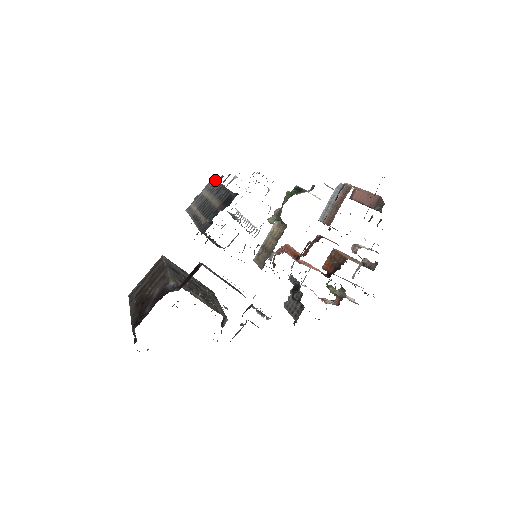
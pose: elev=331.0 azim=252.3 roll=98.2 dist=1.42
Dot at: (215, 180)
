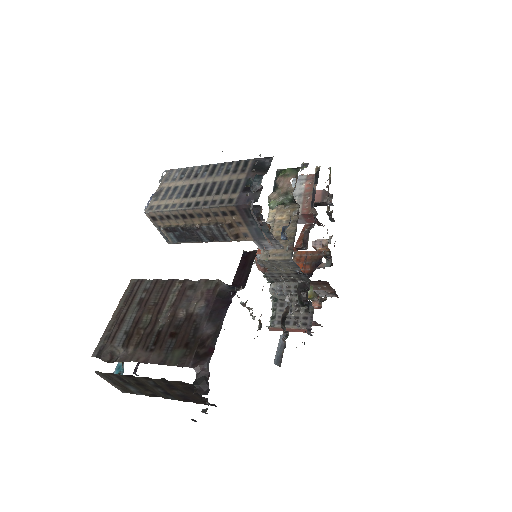
Dot at: (179, 169)
